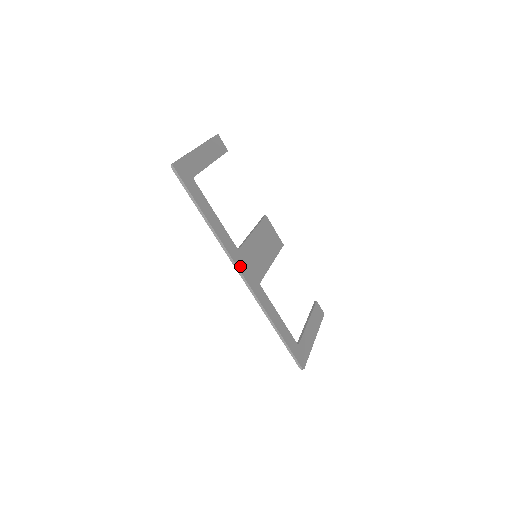
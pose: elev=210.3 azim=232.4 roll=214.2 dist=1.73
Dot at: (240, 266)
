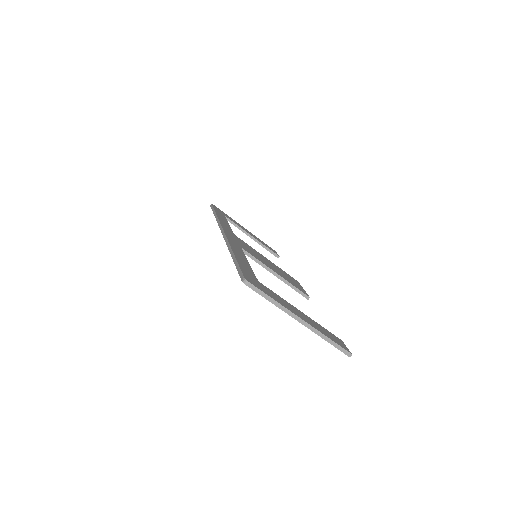
Dot at: (226, 231)
